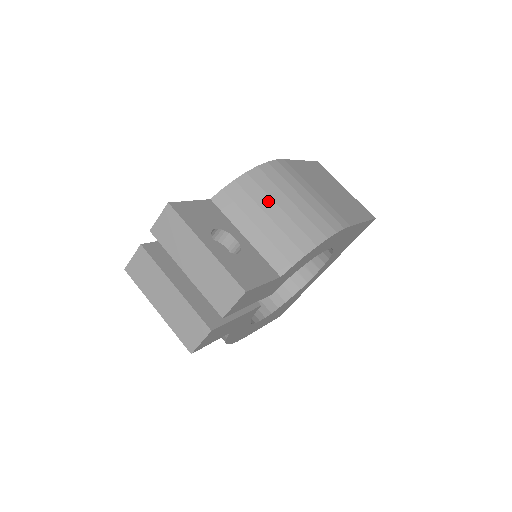
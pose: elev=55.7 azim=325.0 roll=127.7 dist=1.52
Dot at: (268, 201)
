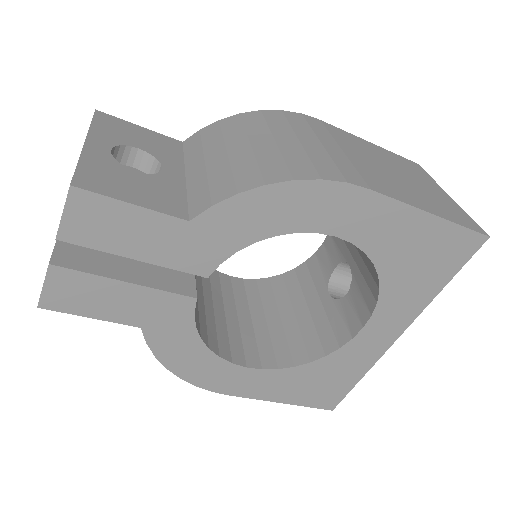
Dot at: (240, 137)
